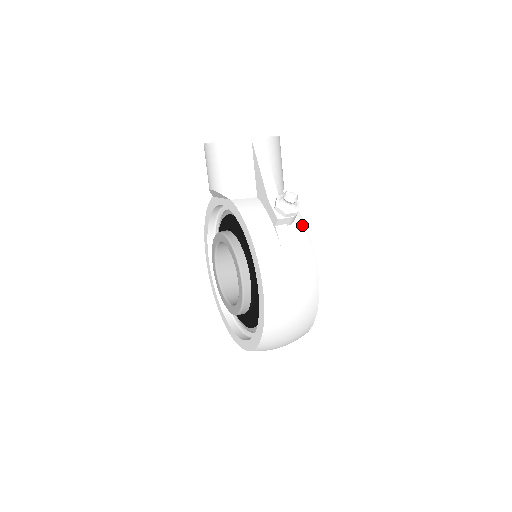
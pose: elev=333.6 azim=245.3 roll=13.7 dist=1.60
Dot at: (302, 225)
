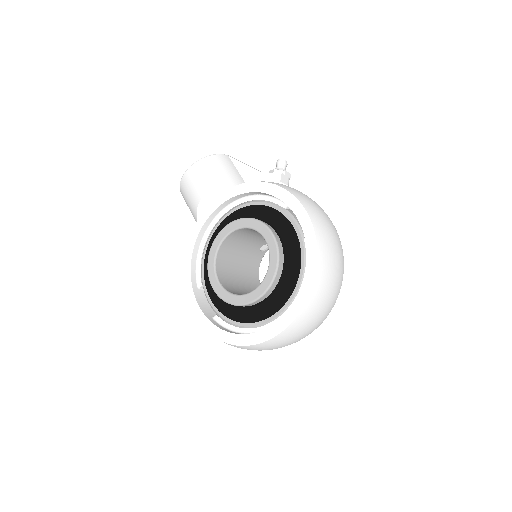
Dot at: occluded
